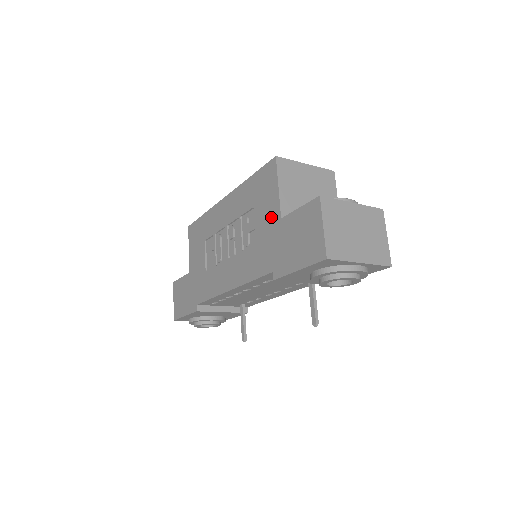
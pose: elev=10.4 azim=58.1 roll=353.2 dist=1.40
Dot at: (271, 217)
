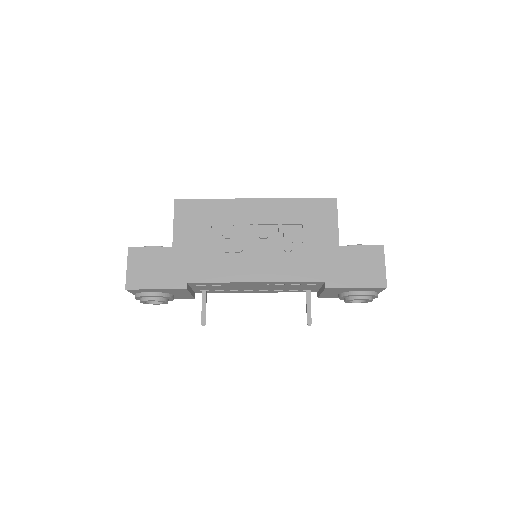
Dot at: (327, 240)
